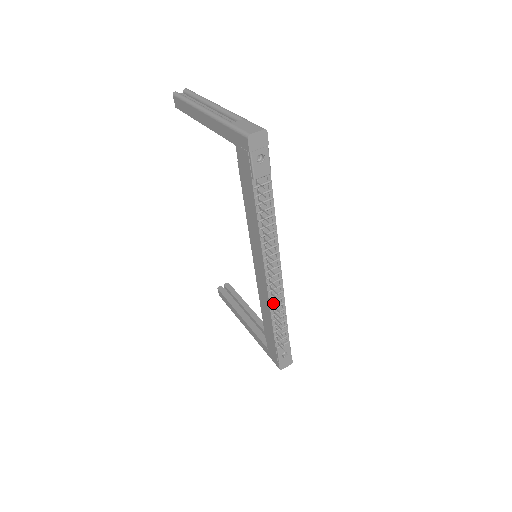
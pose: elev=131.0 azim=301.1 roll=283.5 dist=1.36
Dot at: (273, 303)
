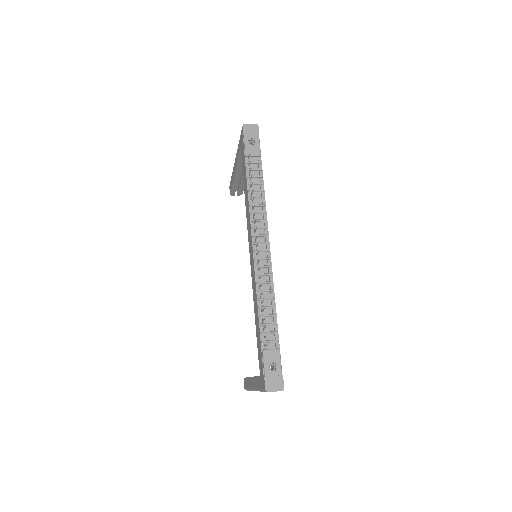
Dot at: occluded
